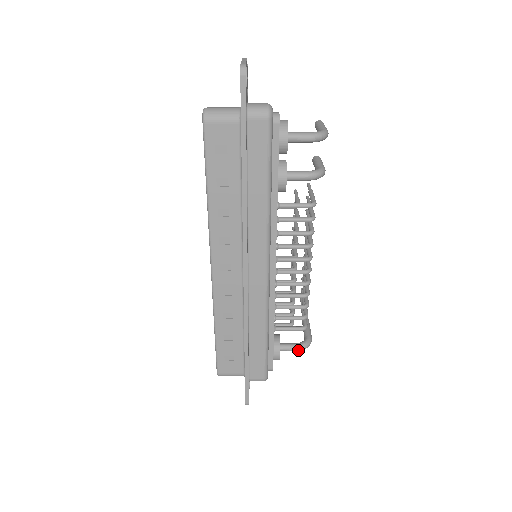
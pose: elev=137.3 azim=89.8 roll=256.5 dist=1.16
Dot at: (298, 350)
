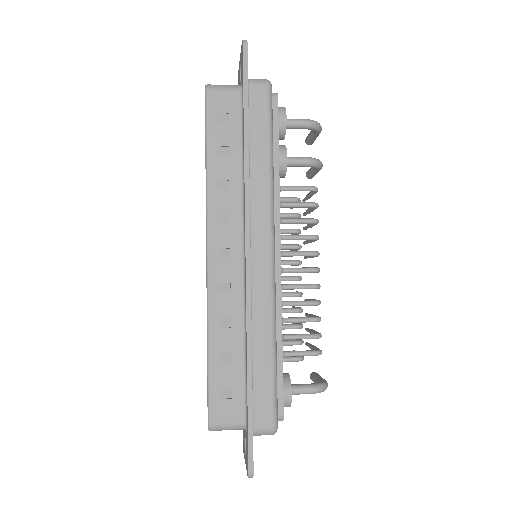
Dot at: (313, 391)
